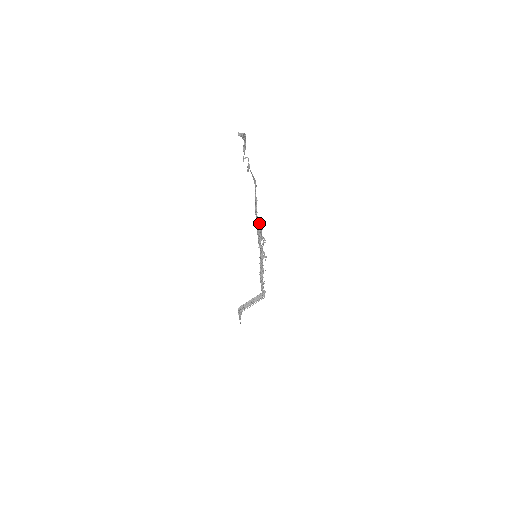
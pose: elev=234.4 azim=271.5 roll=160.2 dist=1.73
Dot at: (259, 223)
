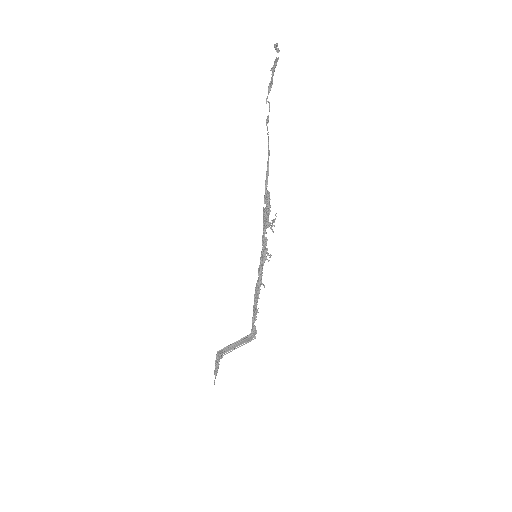
Dot at: (268, 201)
